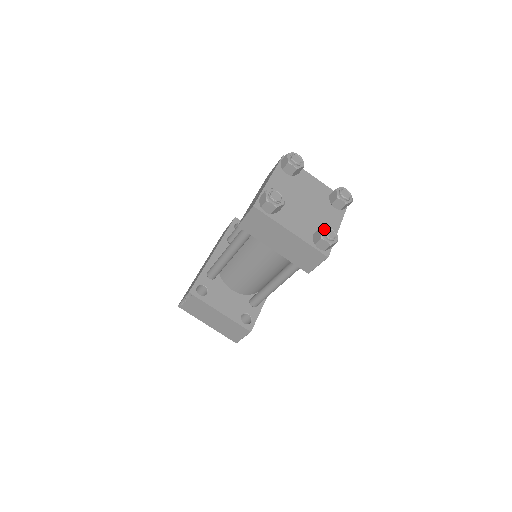
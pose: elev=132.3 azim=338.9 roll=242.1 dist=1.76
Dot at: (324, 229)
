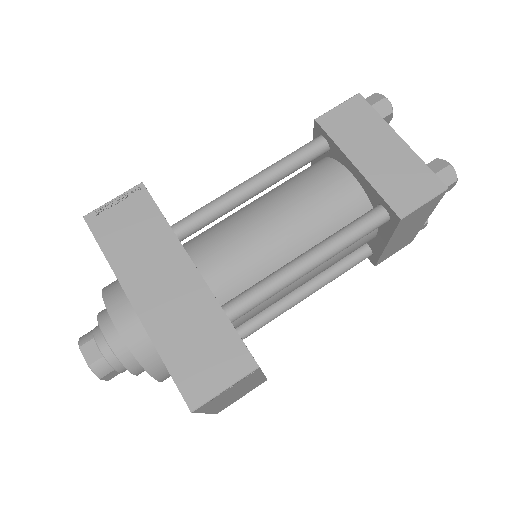
Dot at: occluded
